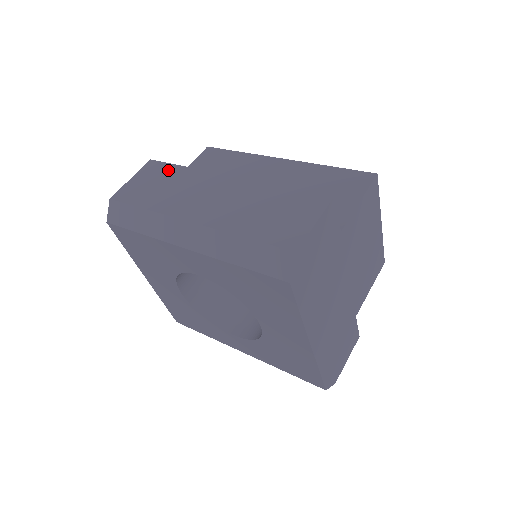
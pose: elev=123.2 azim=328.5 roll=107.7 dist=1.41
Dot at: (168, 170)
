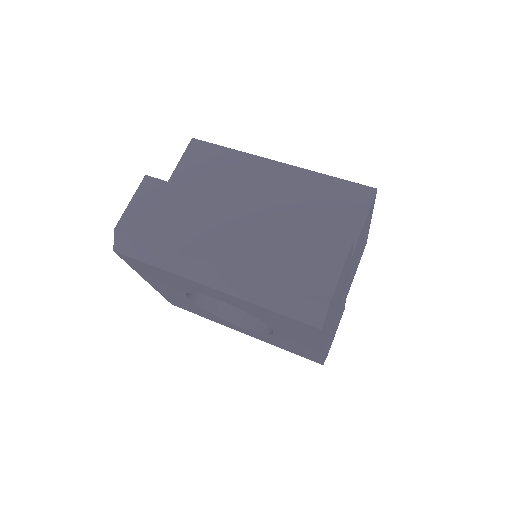
Dot at: (171, 192)
